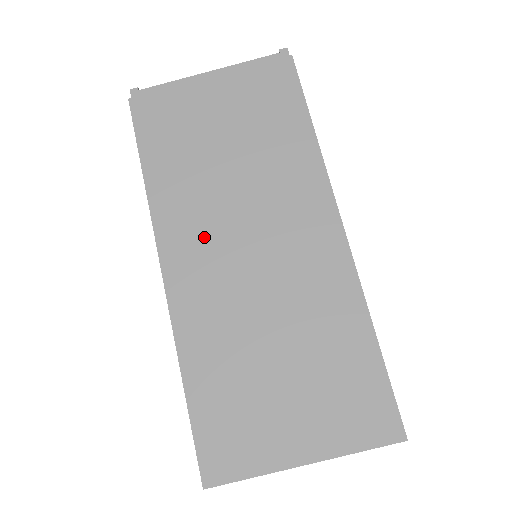
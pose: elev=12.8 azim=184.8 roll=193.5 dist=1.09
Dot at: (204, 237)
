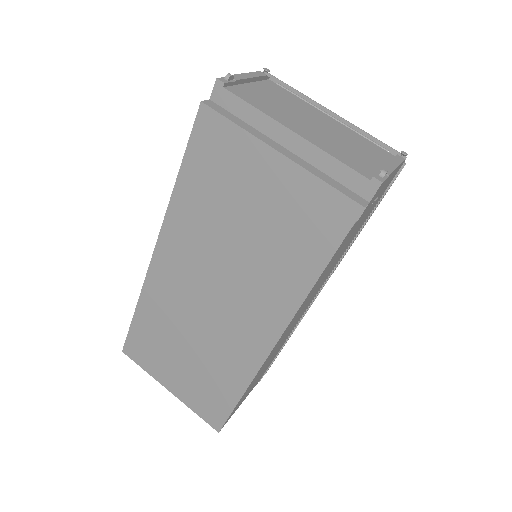
Dot at: (189, 262)
